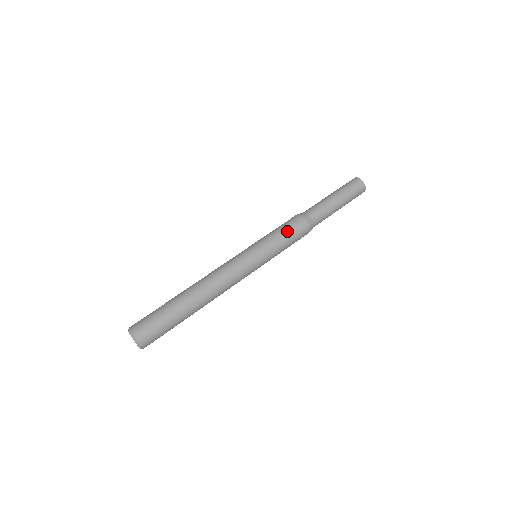
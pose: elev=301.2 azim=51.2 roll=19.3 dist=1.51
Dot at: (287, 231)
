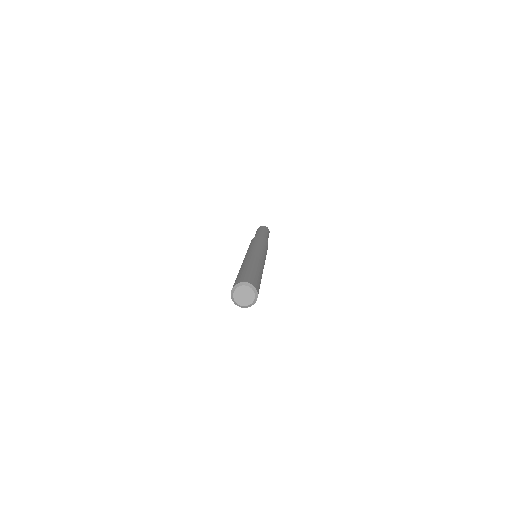
Dot at: occluded
